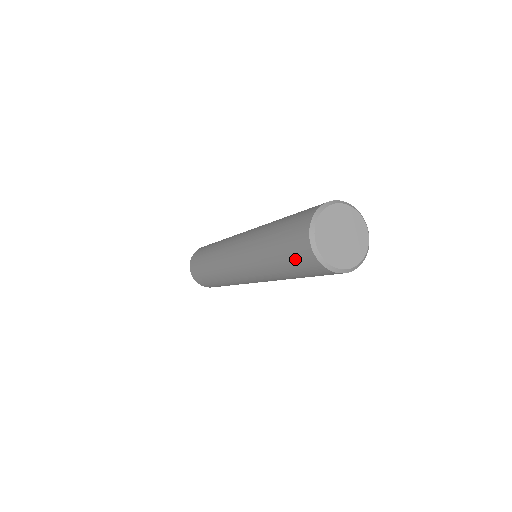
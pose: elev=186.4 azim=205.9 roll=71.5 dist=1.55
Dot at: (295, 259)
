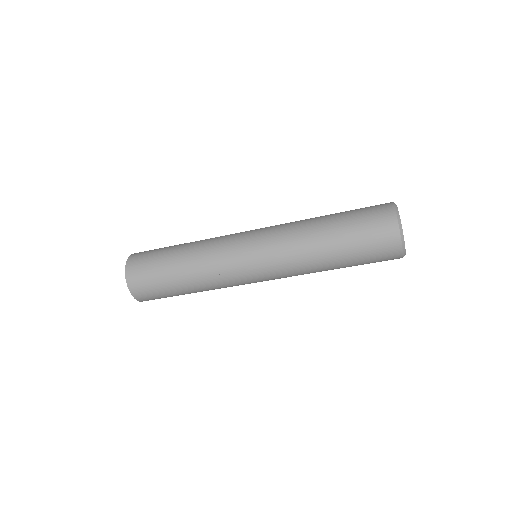
Dot at: (370, 241)
